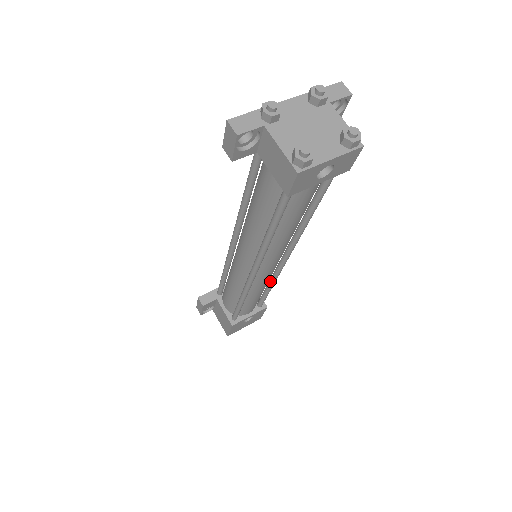
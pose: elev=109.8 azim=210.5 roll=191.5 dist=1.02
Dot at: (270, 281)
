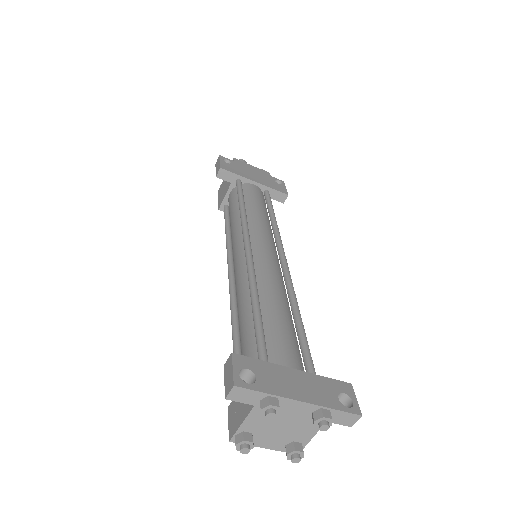
Dot at: occluded
